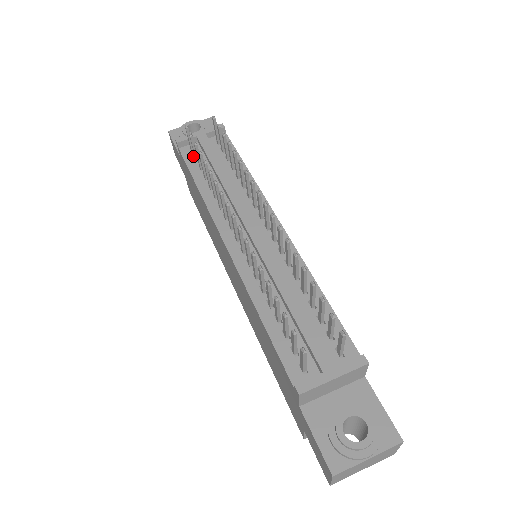
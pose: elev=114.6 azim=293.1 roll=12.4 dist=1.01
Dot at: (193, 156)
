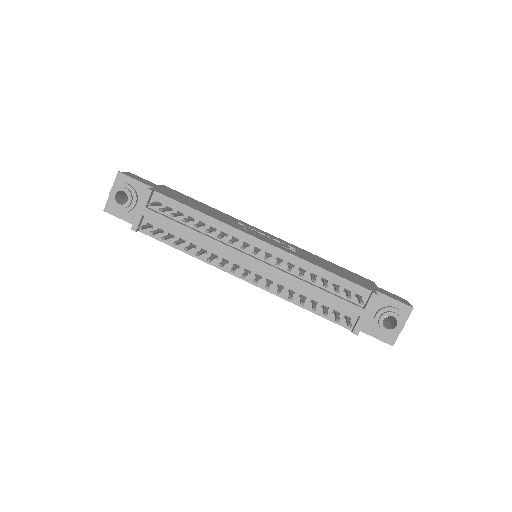
Dot at: occluded
